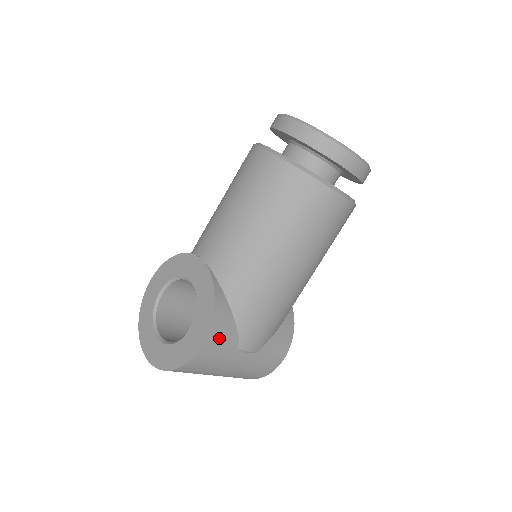
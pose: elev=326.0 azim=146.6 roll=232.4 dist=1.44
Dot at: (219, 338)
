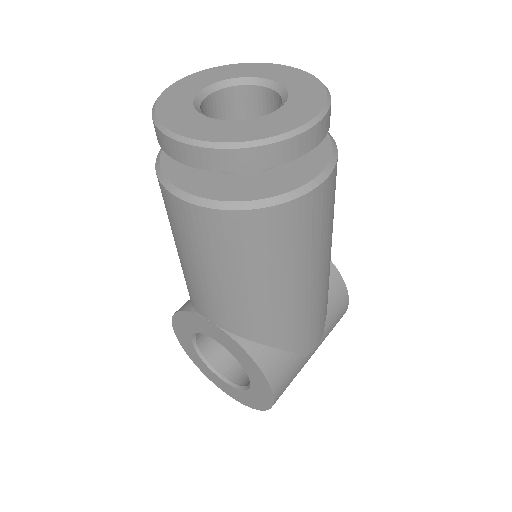
Dot at: (284, 377)
